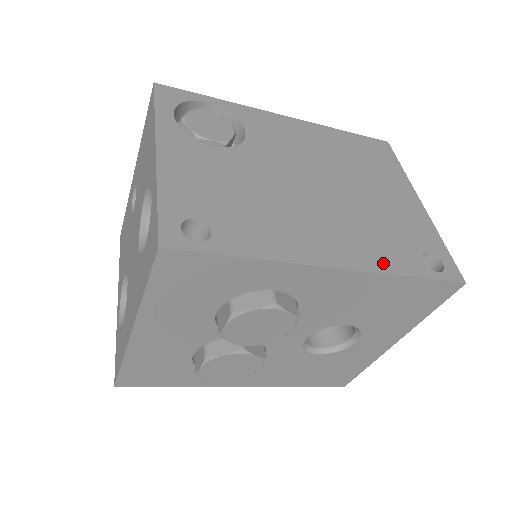
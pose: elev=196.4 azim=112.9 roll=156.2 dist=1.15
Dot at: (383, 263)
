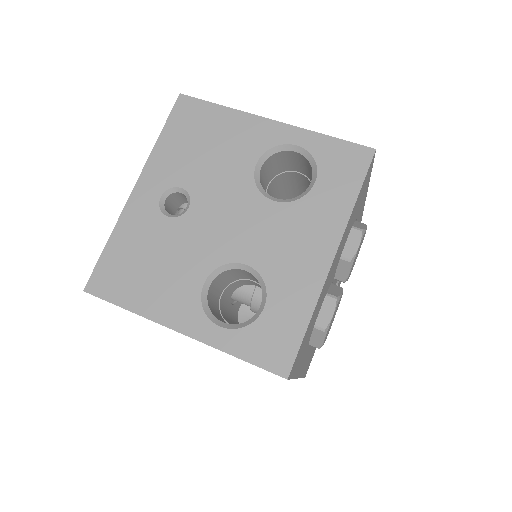
Dot at: occluded
